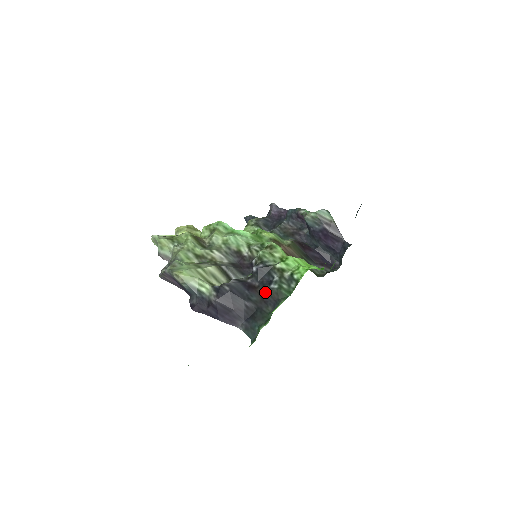
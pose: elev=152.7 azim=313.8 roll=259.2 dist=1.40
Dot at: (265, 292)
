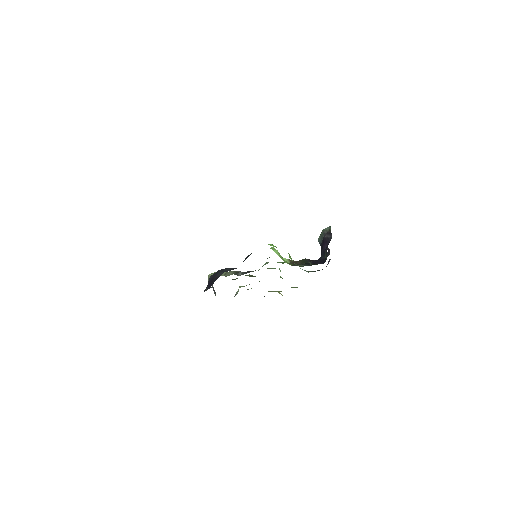
Dot at: occluded
